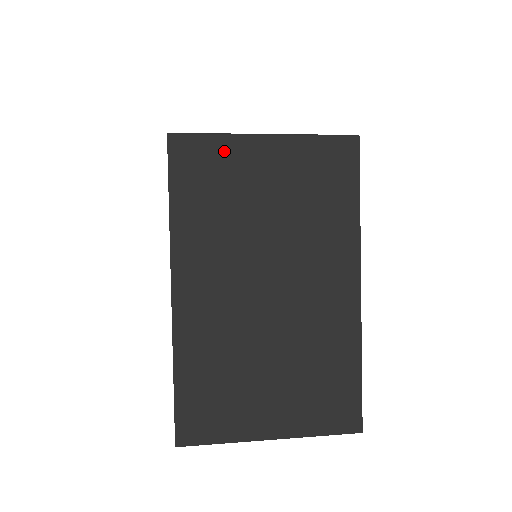
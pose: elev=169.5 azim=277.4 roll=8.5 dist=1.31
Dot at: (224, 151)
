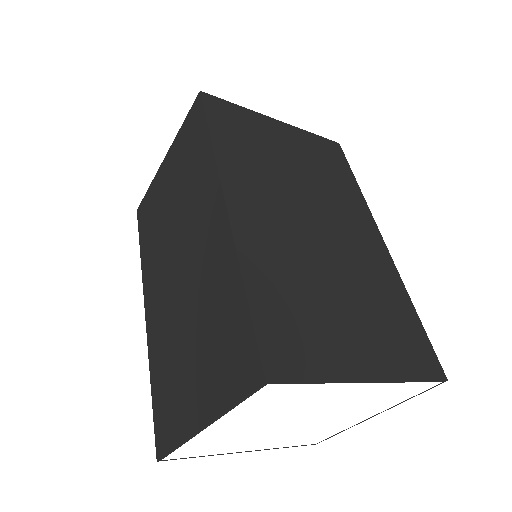
Dot at: (248, 117)
